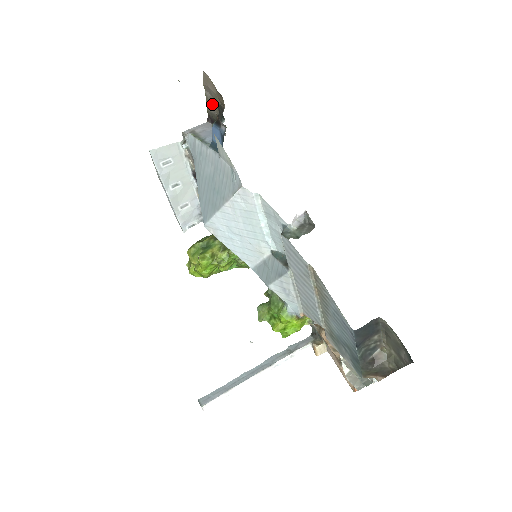
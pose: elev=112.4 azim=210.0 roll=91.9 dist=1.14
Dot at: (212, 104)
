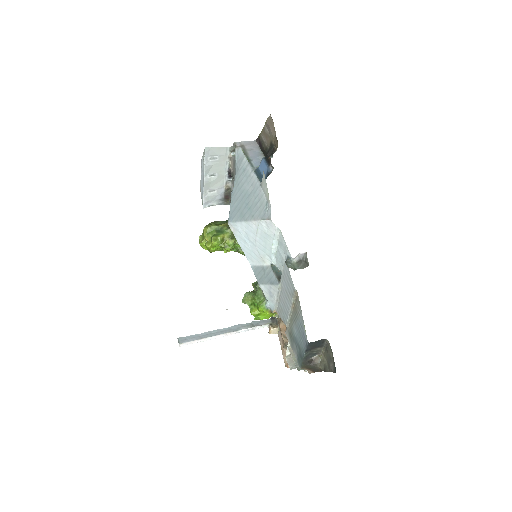
Dot at: (266, 137)
